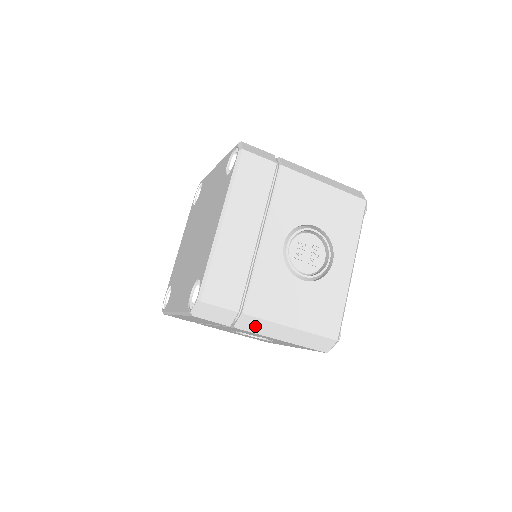
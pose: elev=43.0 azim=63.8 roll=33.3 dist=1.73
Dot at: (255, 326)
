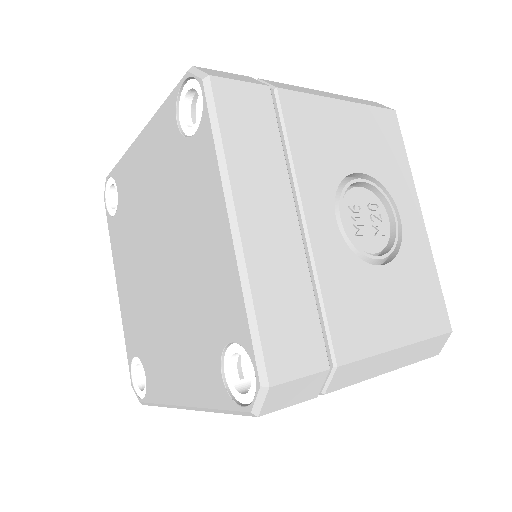
Dot at: (353, 375)
